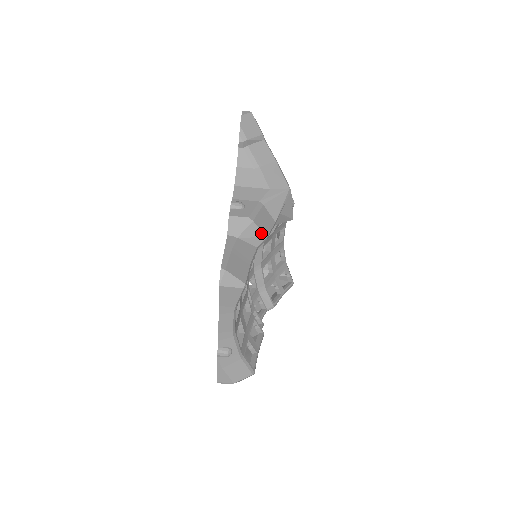
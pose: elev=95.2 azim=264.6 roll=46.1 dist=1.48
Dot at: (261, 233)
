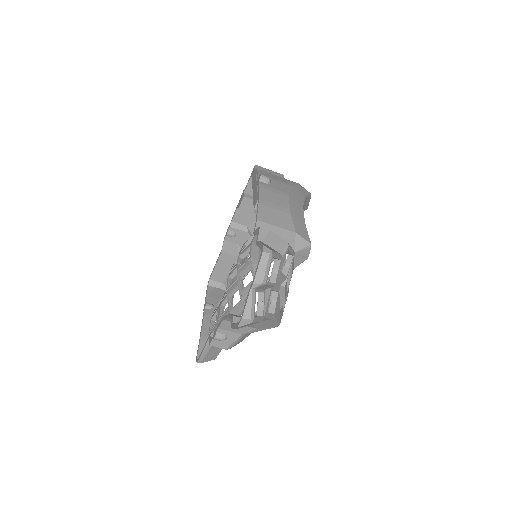
Dot at: occluded
